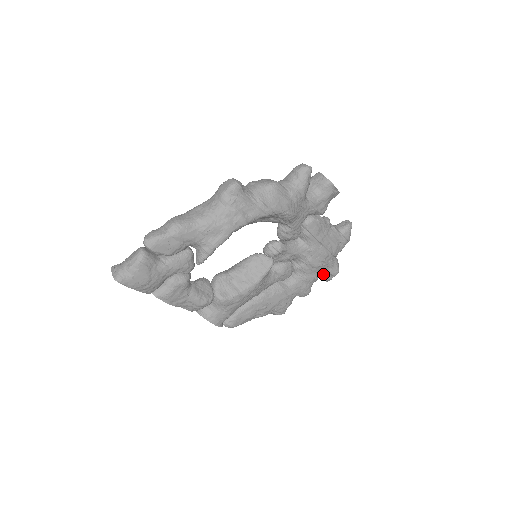
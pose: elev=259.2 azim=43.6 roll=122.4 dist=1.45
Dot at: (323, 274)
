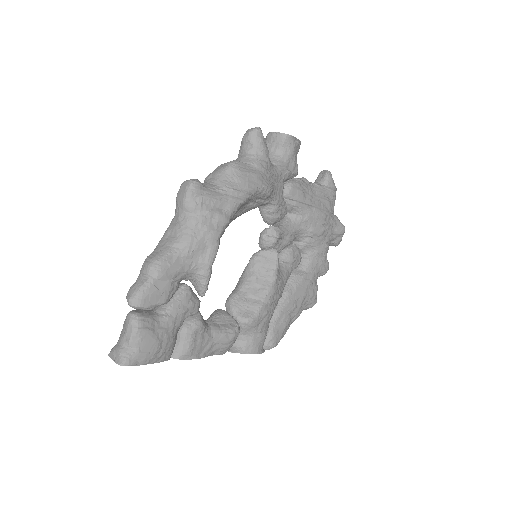
Dot at: (331, 239)
